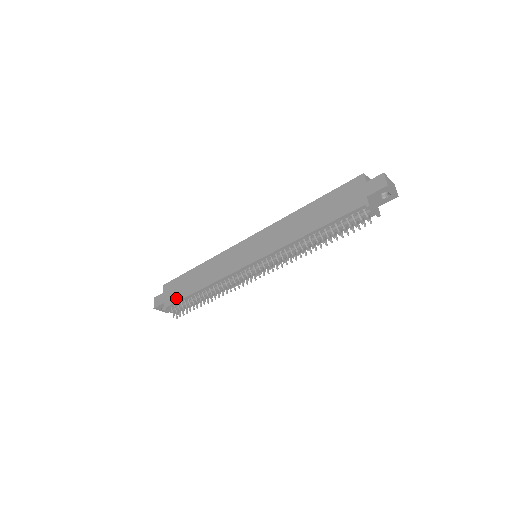
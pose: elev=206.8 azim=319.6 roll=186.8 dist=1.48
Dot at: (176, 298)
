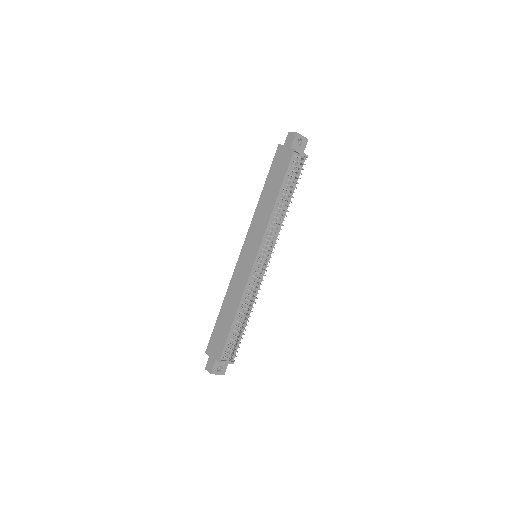
Dot at: (222, 343)
